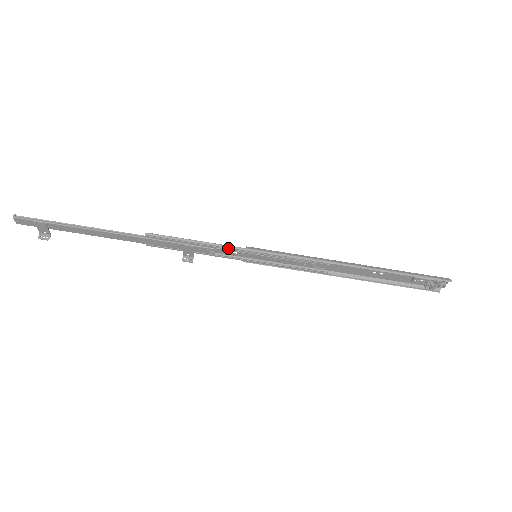
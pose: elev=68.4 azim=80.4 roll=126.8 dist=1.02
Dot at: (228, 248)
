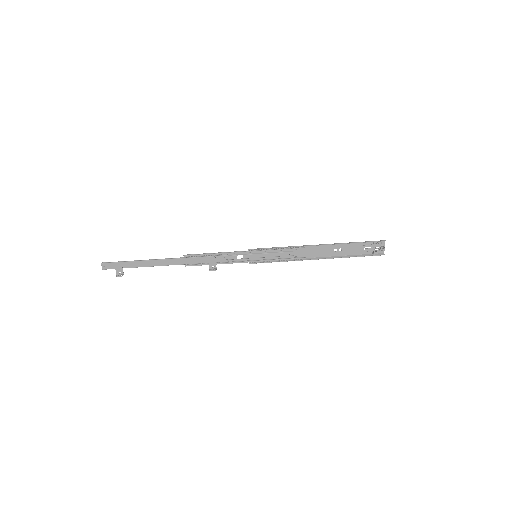
Dot at: (237, 252)
